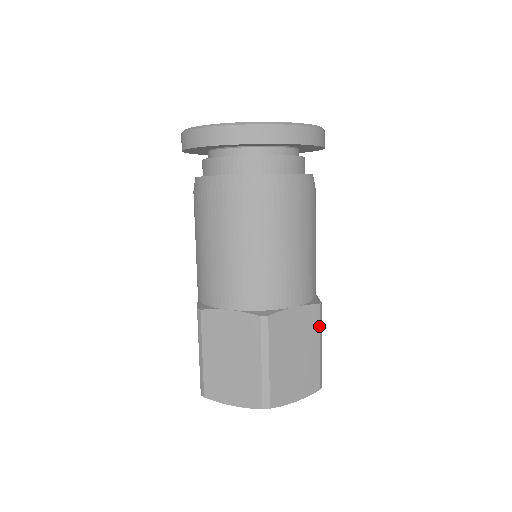
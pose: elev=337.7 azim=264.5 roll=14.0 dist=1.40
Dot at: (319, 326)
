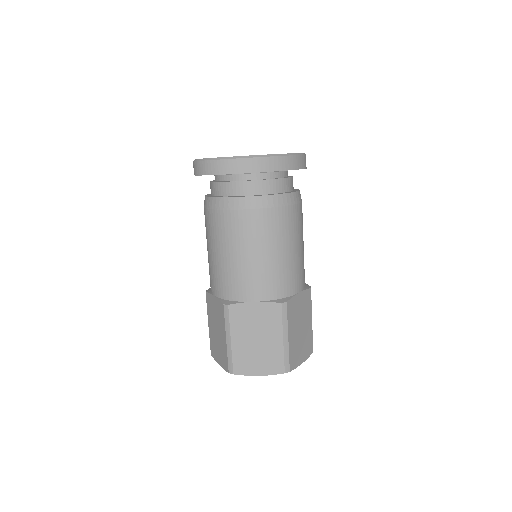
Dot at: (311, 304)
